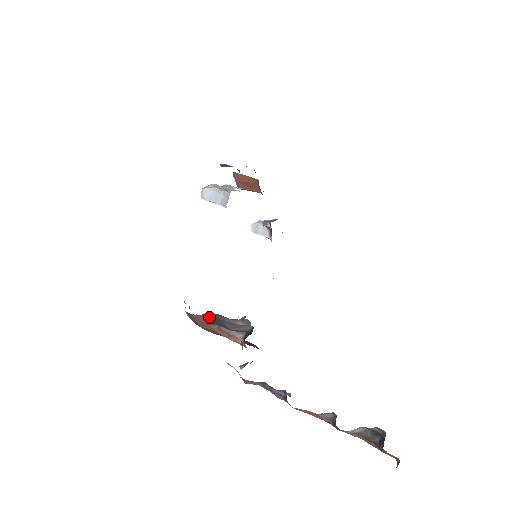
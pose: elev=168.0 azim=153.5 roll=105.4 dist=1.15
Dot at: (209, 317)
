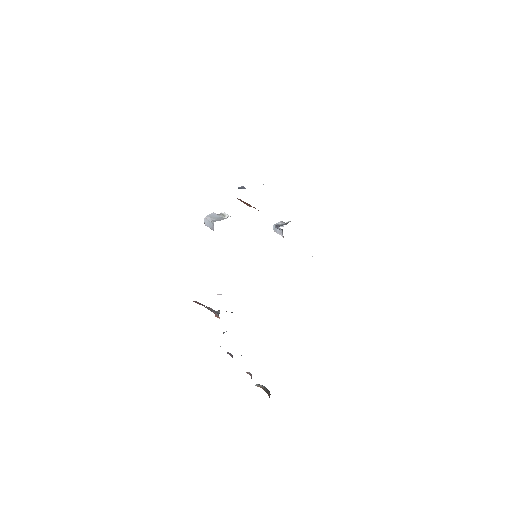
Dot at: (198, 303)
